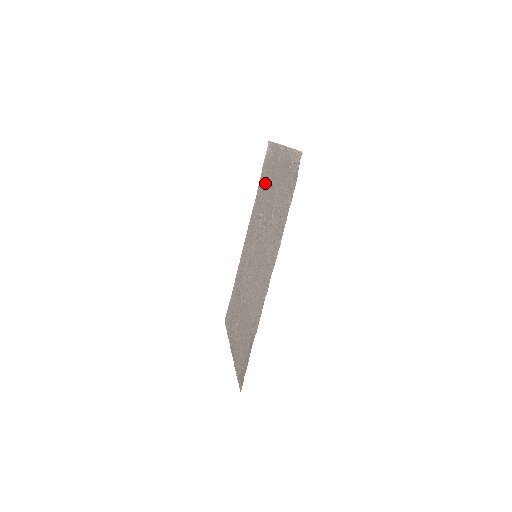
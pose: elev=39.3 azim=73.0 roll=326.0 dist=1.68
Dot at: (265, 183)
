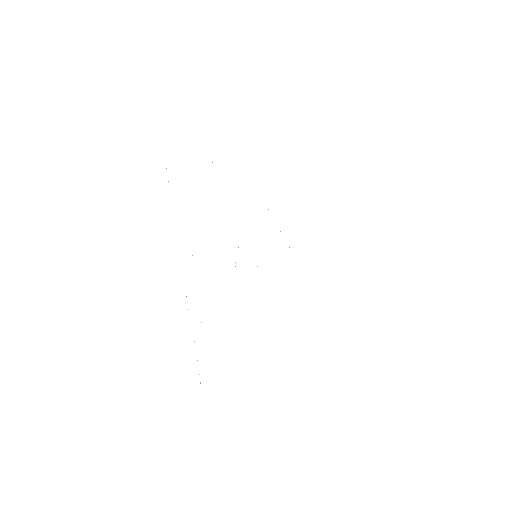
Dot at: occluded
